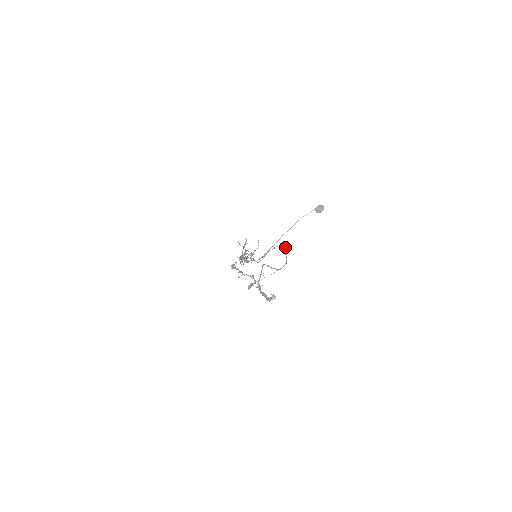
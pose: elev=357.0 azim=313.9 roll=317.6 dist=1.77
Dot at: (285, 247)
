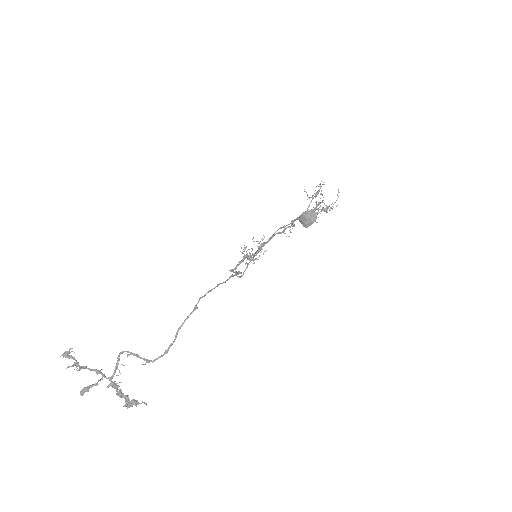
Dot at: (194, 308)
